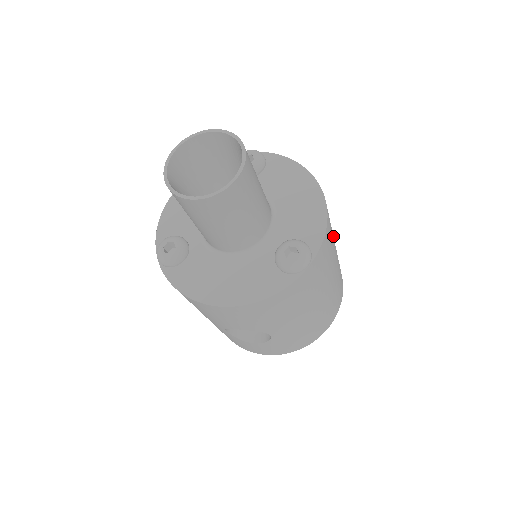
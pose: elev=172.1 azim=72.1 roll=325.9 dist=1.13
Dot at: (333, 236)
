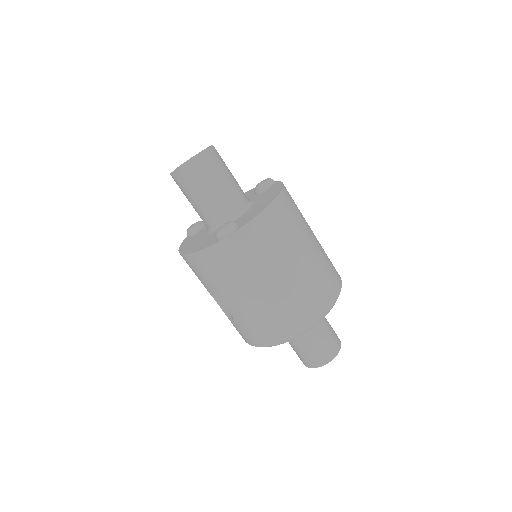
Dot at: (295, 245)
